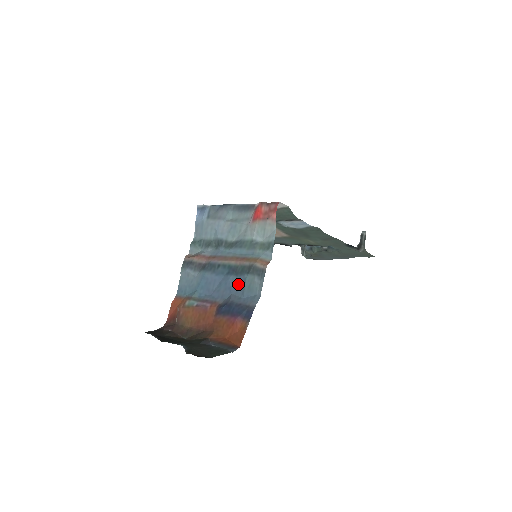
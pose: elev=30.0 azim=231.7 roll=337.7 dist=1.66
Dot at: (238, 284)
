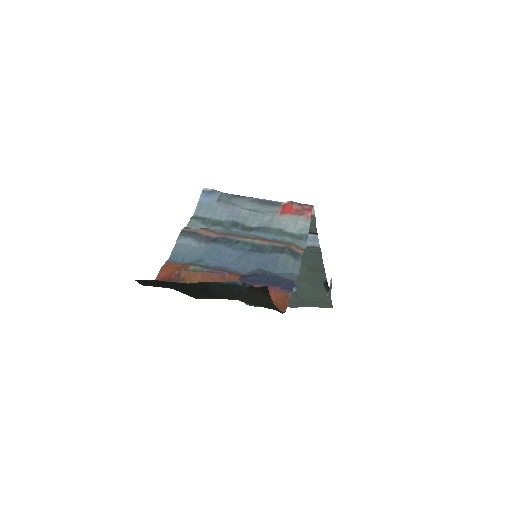
Dot at: (267, 261)
